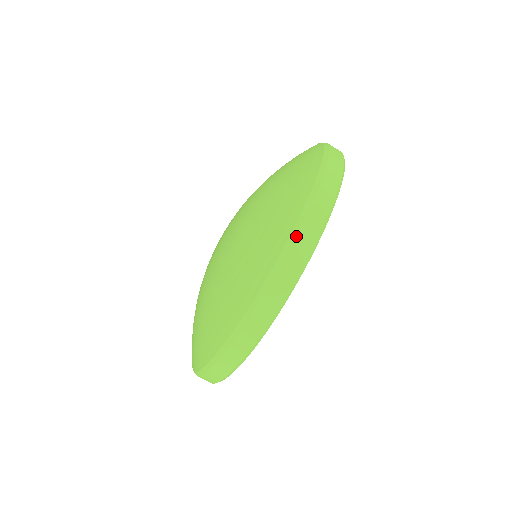
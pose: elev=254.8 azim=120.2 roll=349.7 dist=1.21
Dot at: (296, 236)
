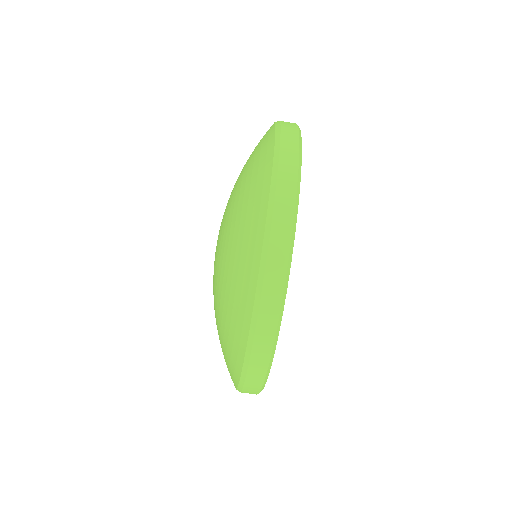
Dot at: (272, 218)
